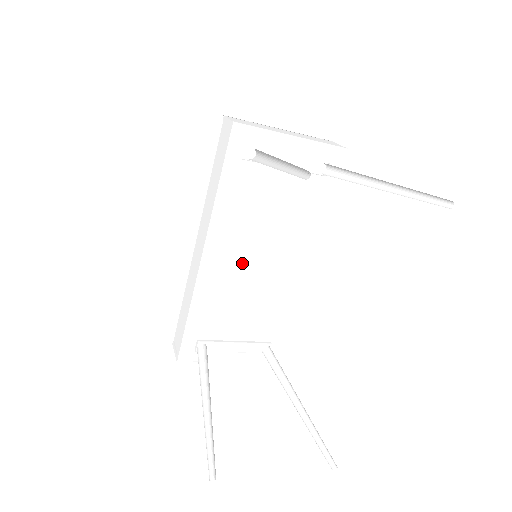
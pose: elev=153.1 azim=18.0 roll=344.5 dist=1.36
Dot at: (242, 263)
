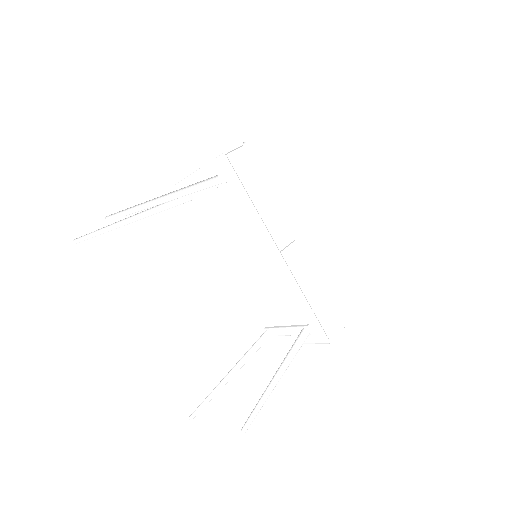
Dot at: (243, 266)
